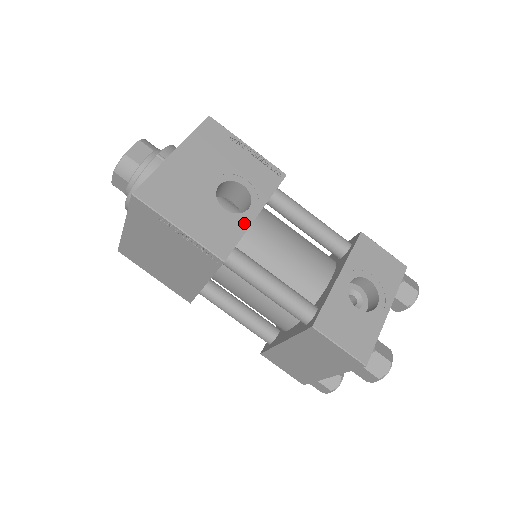
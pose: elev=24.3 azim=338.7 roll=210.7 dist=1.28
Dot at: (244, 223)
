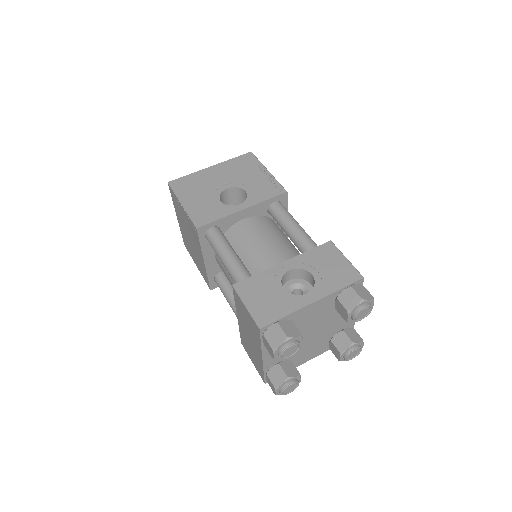
Dot at: (229, 211)
